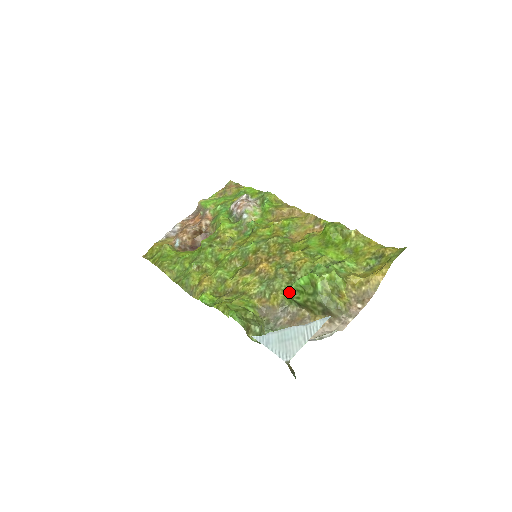
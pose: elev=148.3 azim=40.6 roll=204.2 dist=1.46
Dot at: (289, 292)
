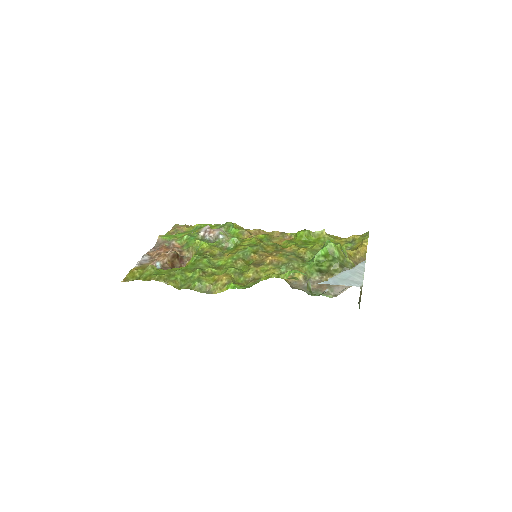
Dot at: (310, 265)
